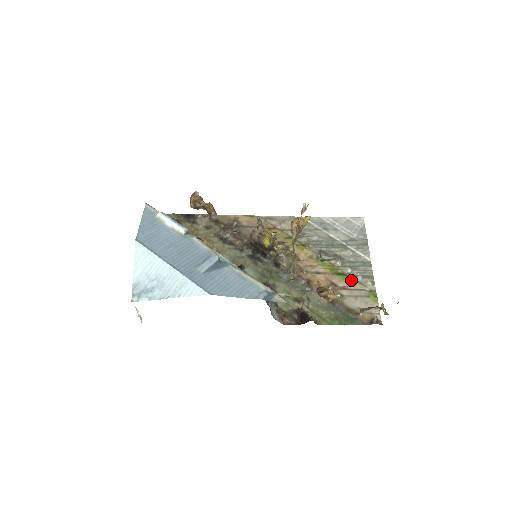
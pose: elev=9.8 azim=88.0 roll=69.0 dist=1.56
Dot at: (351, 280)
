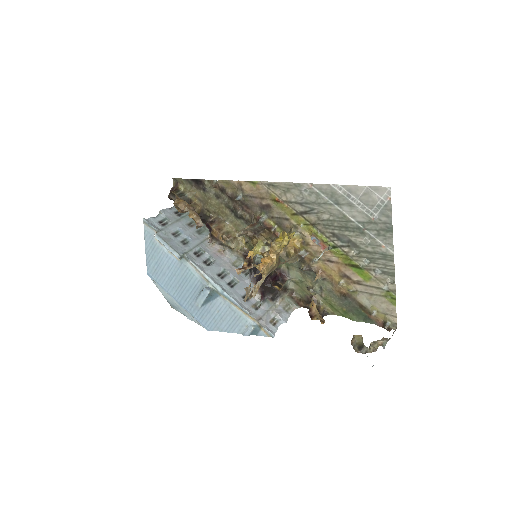
Dot at: (366, 275)
